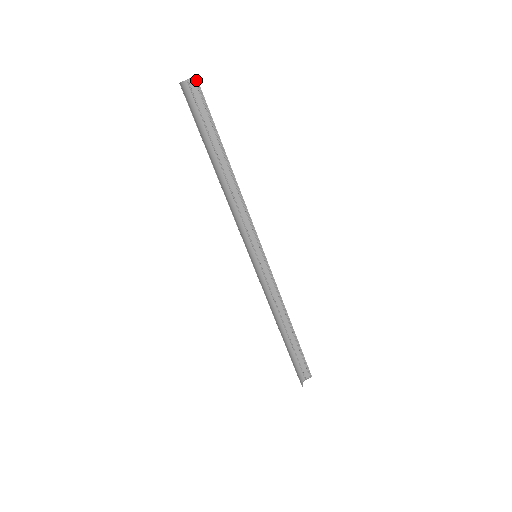
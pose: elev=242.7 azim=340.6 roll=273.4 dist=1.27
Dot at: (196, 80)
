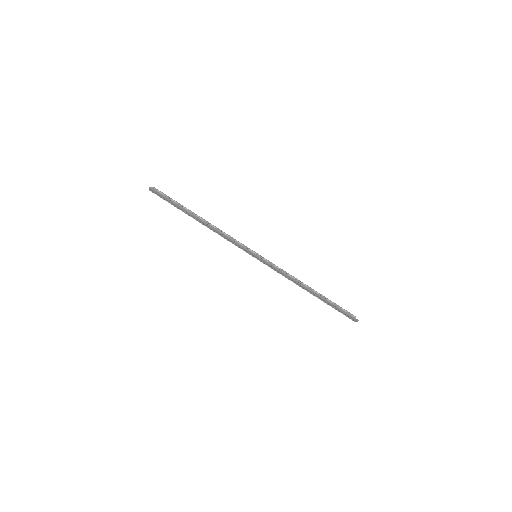
Dot at: (154, 188)
